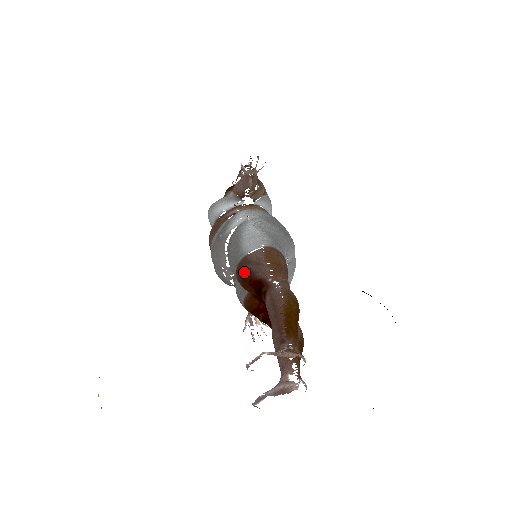
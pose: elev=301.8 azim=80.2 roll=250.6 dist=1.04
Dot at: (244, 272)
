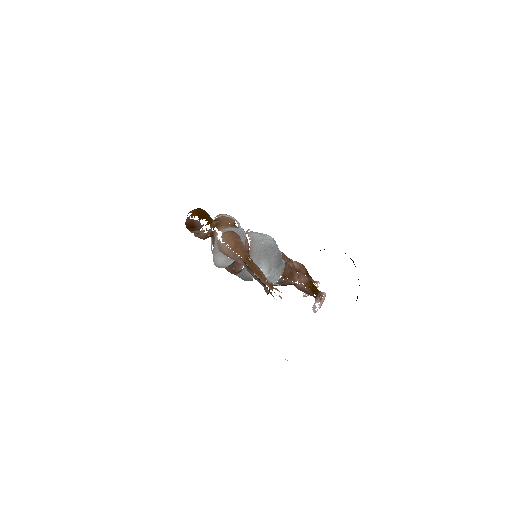
Dot at: occluded
